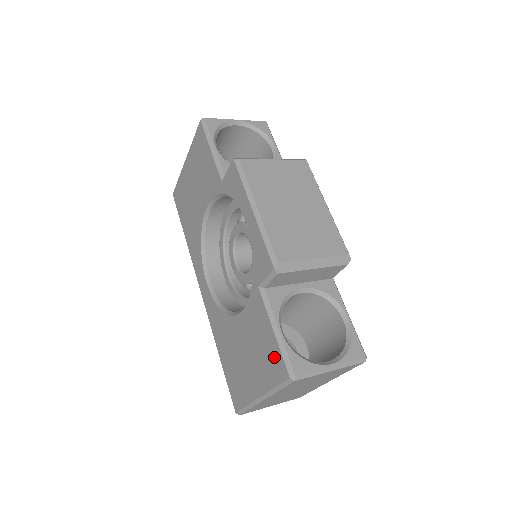
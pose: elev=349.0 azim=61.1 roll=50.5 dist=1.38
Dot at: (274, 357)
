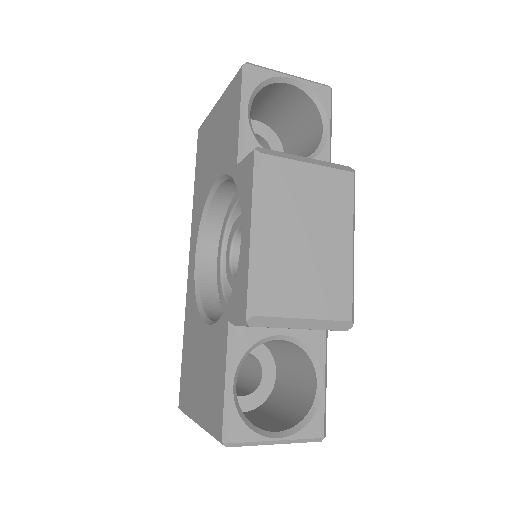
Dot at: (217, 405)
